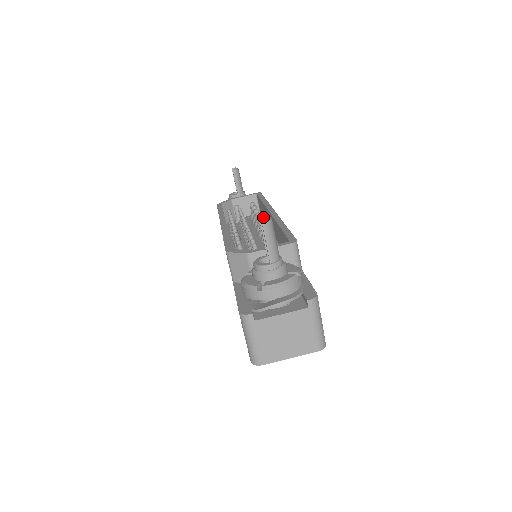
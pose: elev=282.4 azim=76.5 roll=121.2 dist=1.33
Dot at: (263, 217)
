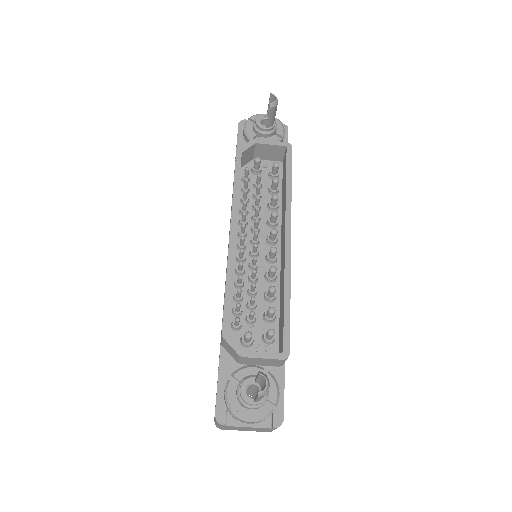
Dot at: (263, 376)
